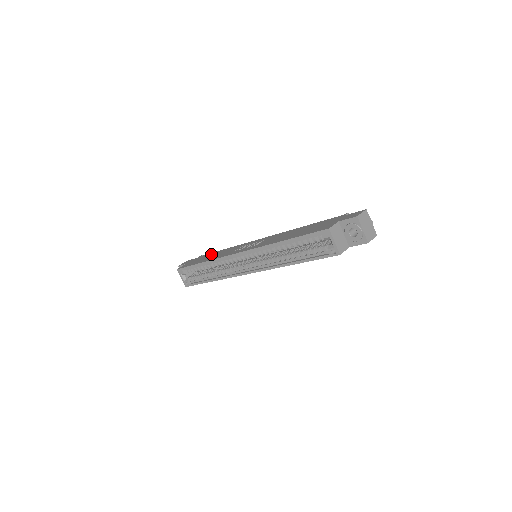
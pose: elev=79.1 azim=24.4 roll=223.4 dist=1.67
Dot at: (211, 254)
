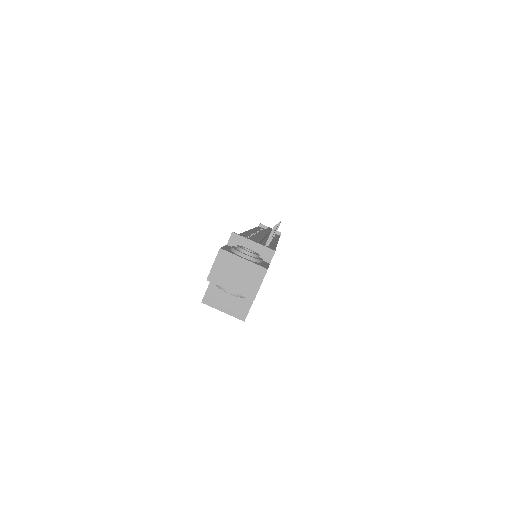
Dot at: occluded
